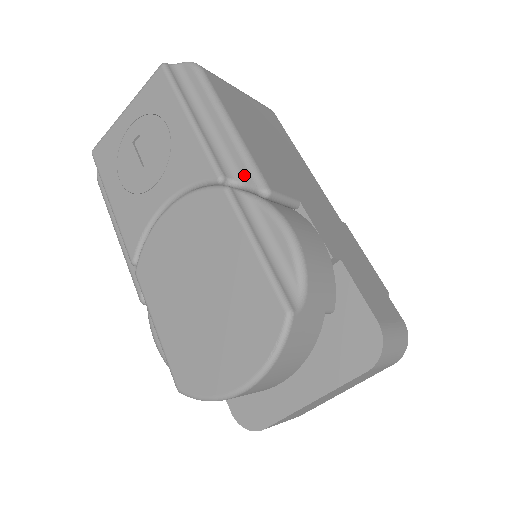
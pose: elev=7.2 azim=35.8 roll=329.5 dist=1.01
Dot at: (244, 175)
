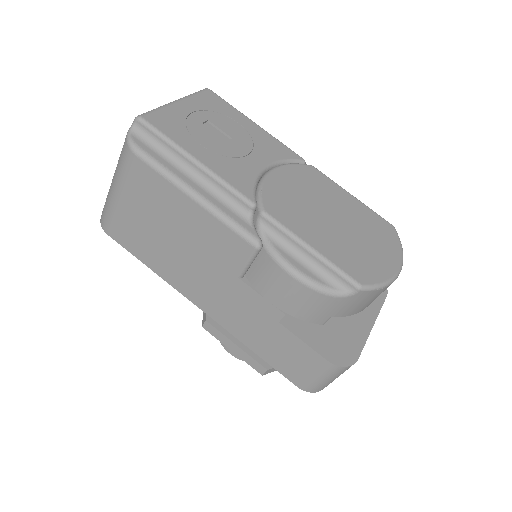
Dot at: occluded
